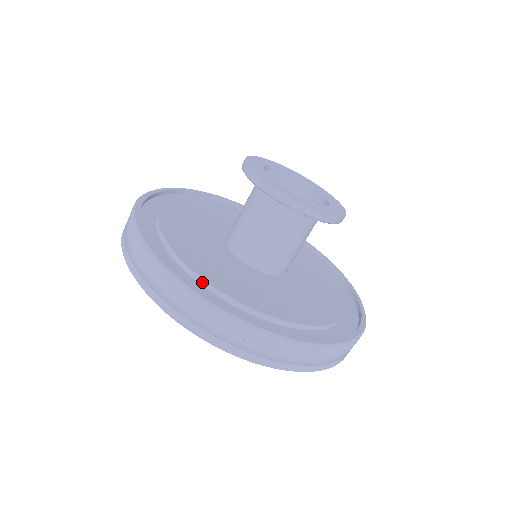
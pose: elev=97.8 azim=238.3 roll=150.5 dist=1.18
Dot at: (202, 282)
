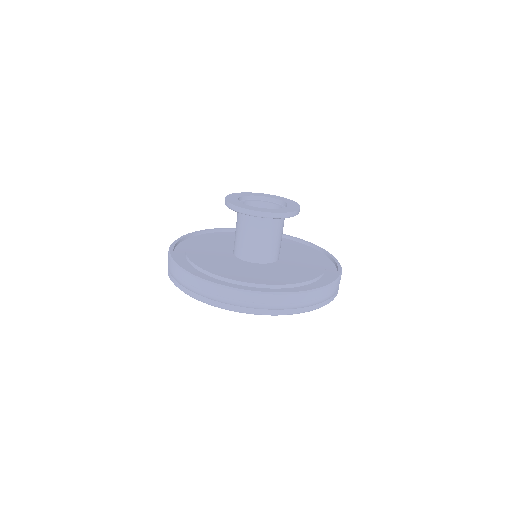
Dot at: (220, 278)
